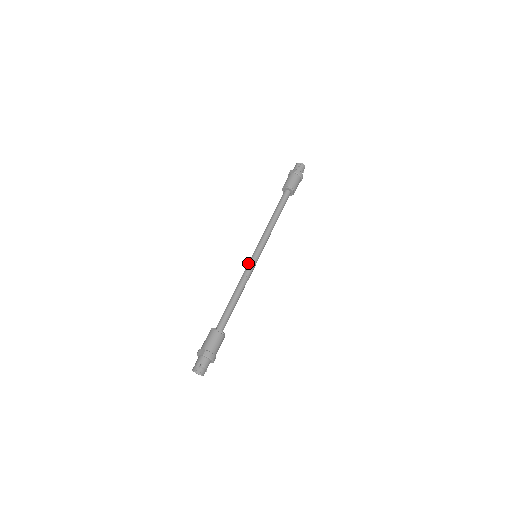
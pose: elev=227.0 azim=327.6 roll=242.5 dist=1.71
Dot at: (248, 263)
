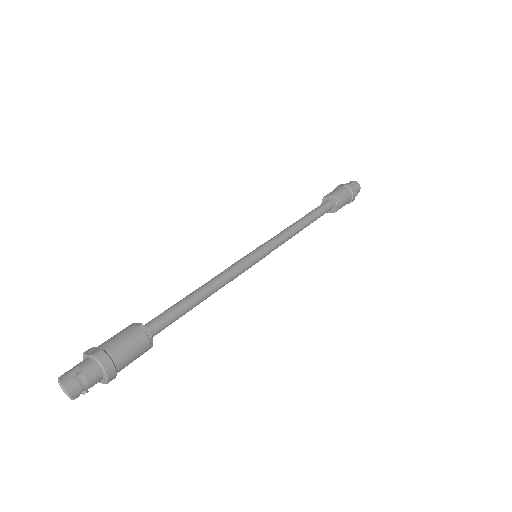
Dot at: occluded
